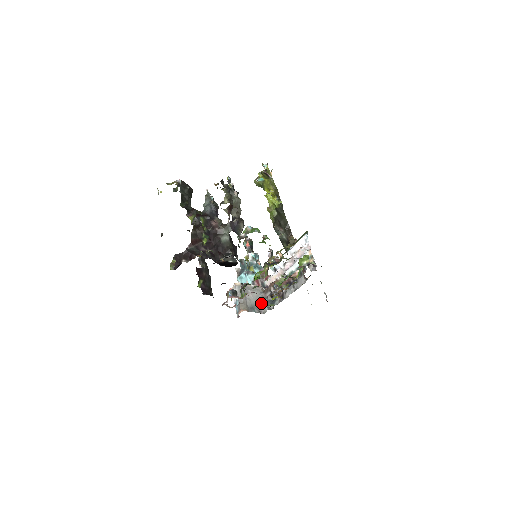
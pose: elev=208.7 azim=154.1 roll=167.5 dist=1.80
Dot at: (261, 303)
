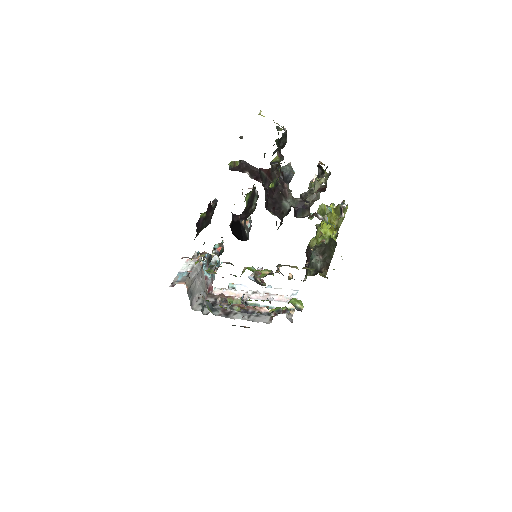
Dot at: occluded
